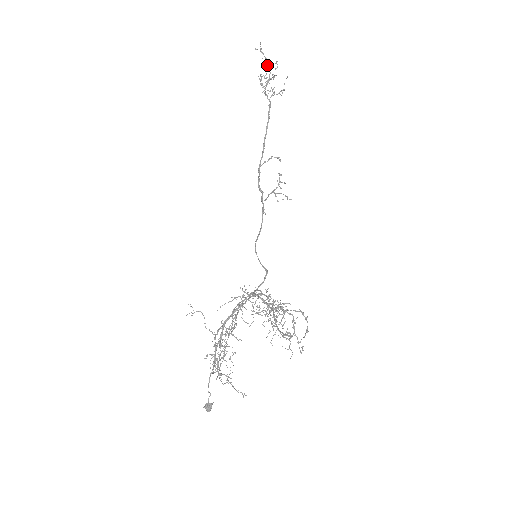
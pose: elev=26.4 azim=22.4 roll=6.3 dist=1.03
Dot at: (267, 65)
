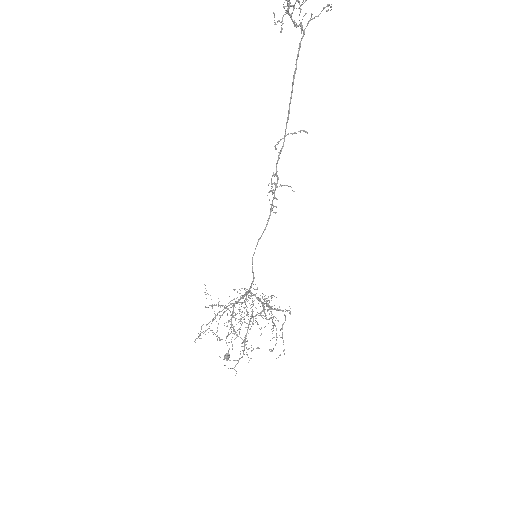
Dot at: out of frame
